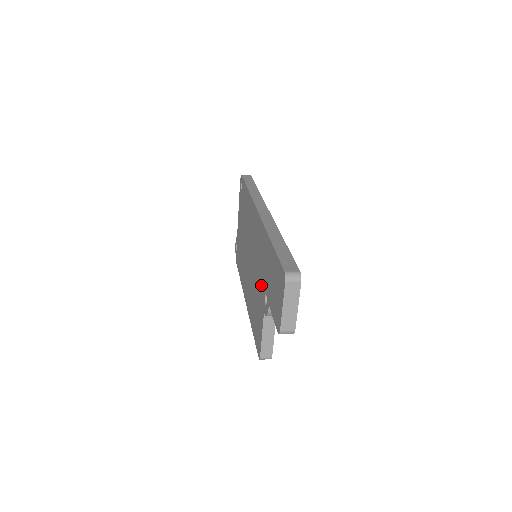
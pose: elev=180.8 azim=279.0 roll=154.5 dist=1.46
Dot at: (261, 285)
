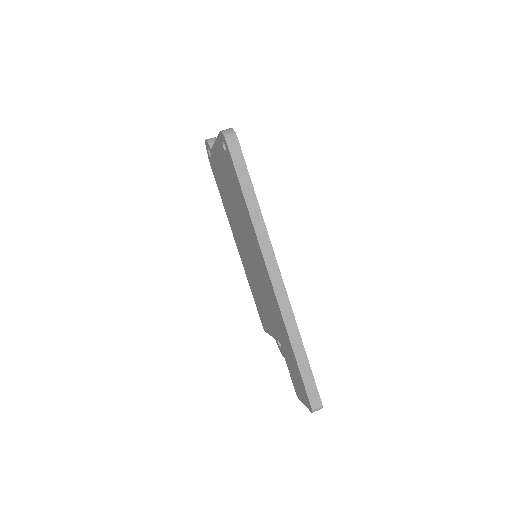
Dot at: (273, 323)
